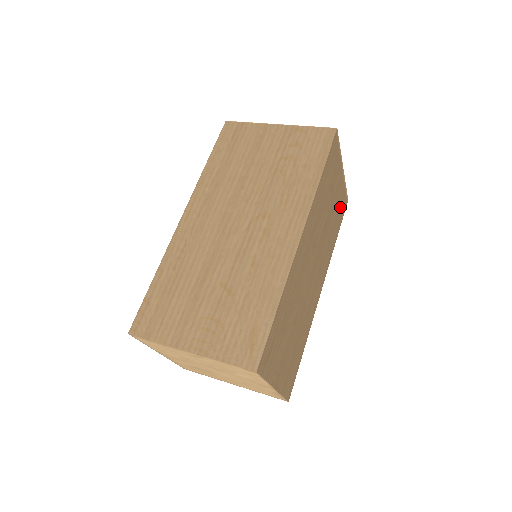
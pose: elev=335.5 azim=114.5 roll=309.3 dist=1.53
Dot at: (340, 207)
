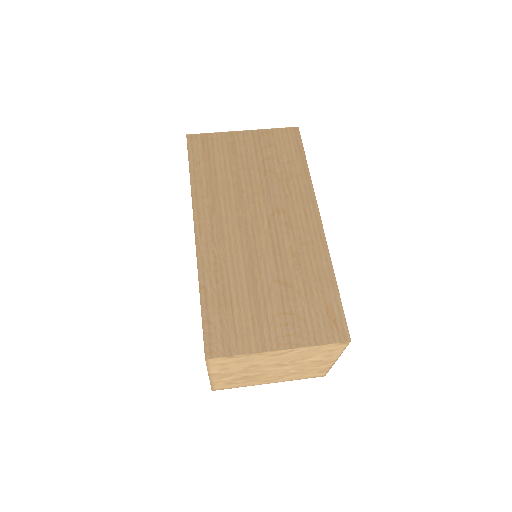
Dot at: occluded
